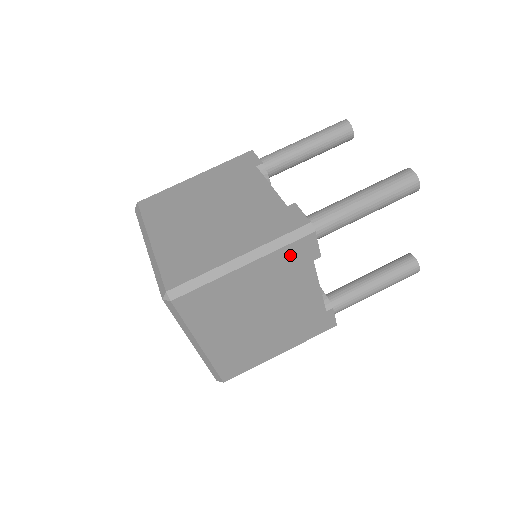
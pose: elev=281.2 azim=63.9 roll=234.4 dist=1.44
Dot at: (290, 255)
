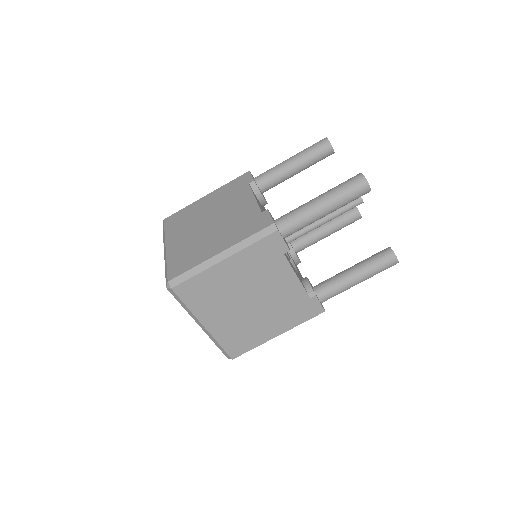
Dot at: occluded
